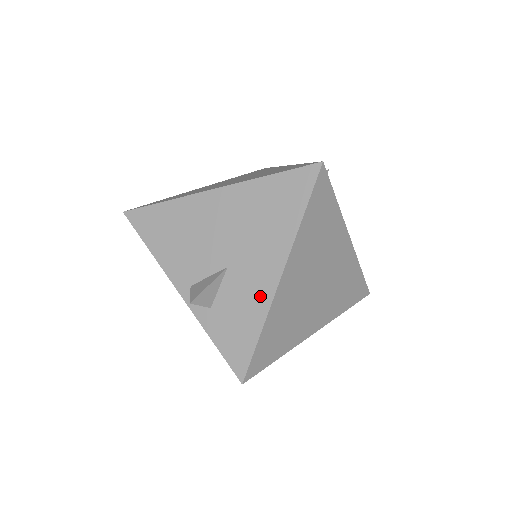
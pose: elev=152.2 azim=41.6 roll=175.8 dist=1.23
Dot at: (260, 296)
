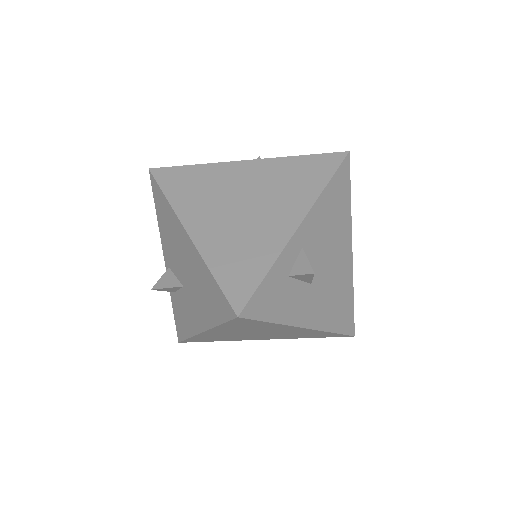
Dot at: (192, 324)
